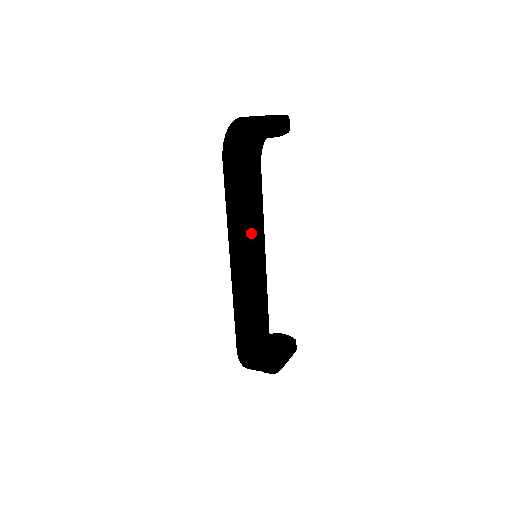
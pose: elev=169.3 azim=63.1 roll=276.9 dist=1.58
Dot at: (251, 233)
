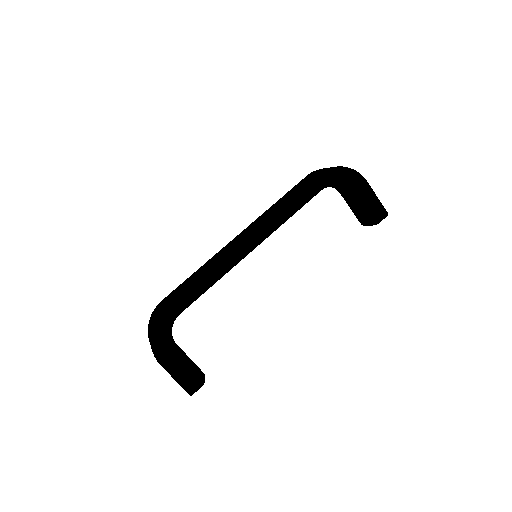
Dot at: (267, 217)
